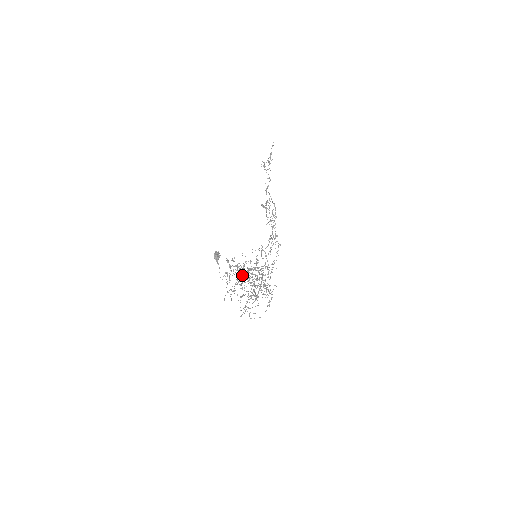
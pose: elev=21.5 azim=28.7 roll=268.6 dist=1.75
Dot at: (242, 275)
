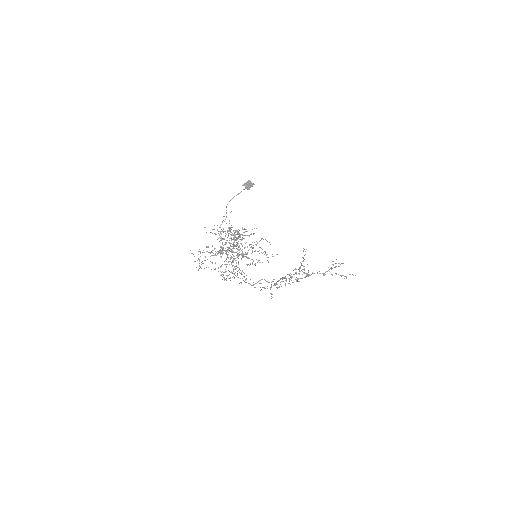
Dot at: (233, 244)
